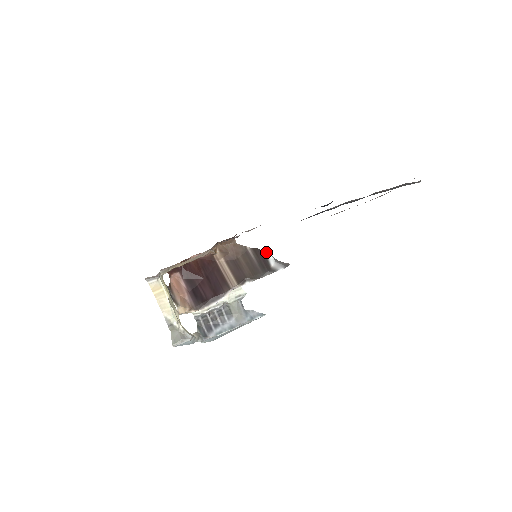
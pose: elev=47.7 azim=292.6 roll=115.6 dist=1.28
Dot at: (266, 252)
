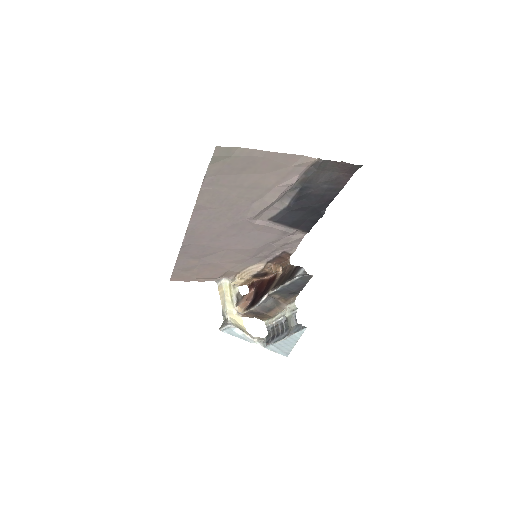
Dot at: (302, 268)
